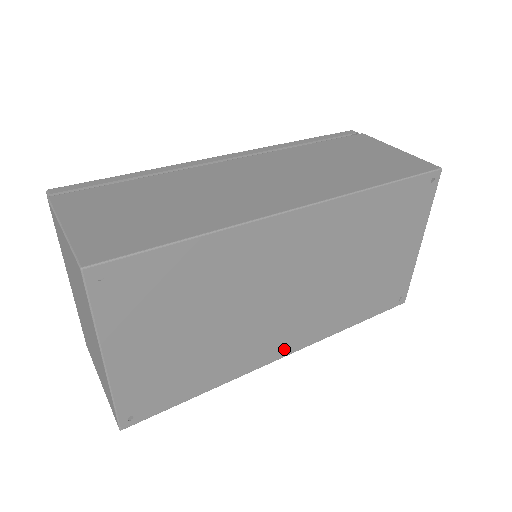
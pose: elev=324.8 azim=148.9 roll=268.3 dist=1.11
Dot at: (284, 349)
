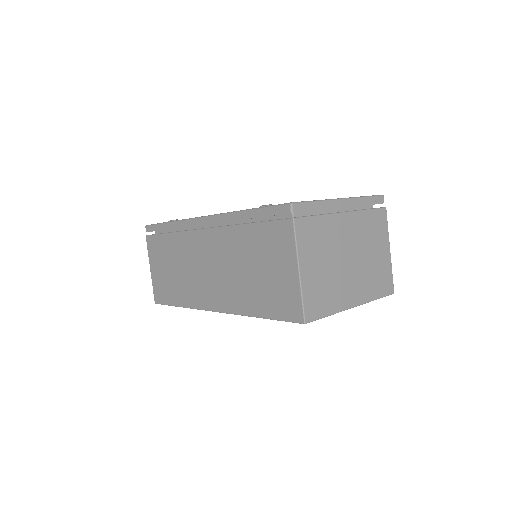
Dot at: occluded
